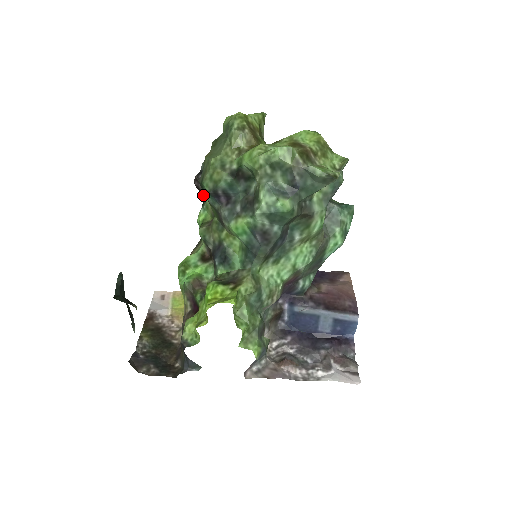
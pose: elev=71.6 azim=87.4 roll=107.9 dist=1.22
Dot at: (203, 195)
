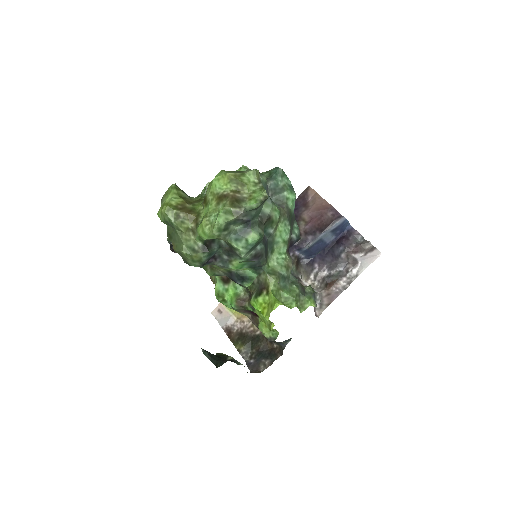
Dot at: occluded
